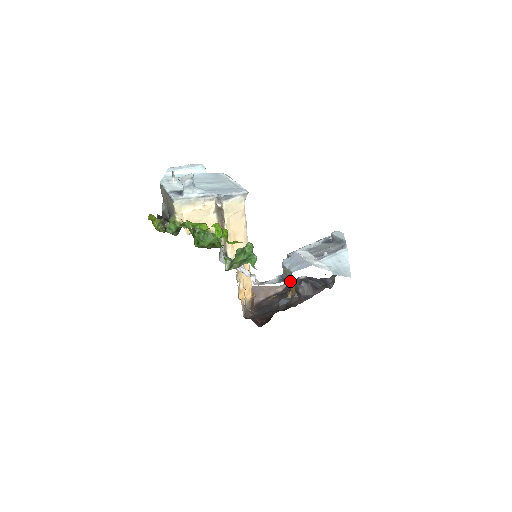
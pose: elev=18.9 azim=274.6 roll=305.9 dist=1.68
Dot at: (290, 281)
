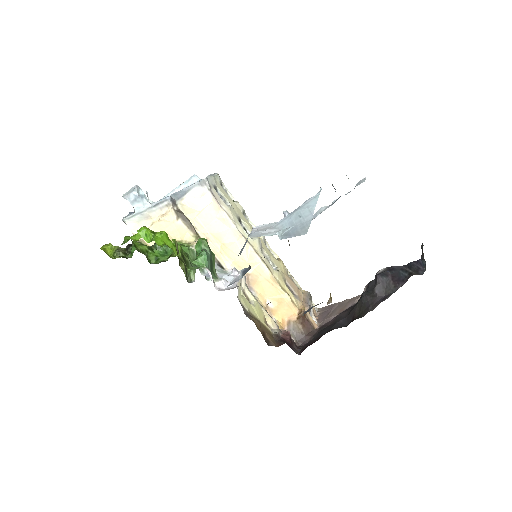
Dot at: (369, 282)
